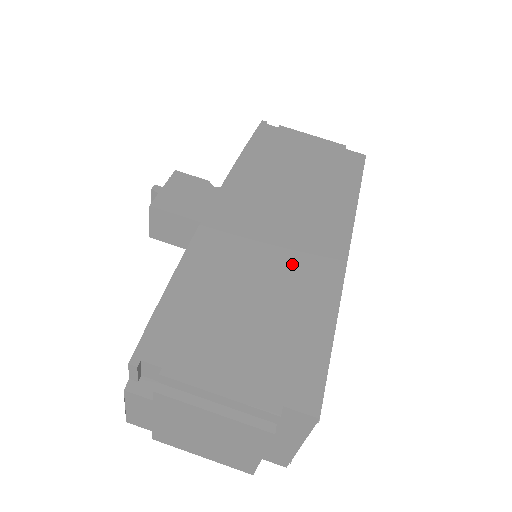
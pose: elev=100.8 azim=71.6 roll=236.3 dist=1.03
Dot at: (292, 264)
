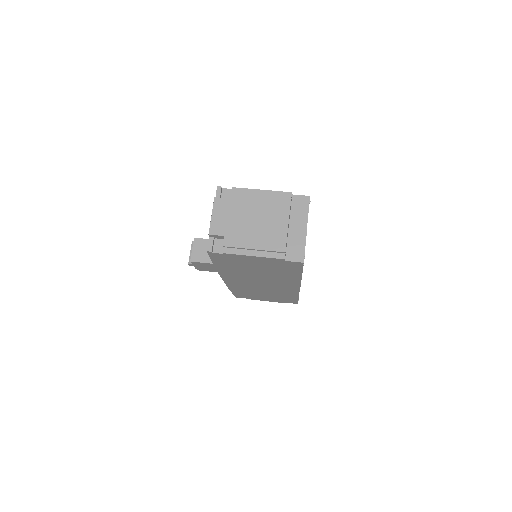
Dot at: occluded
